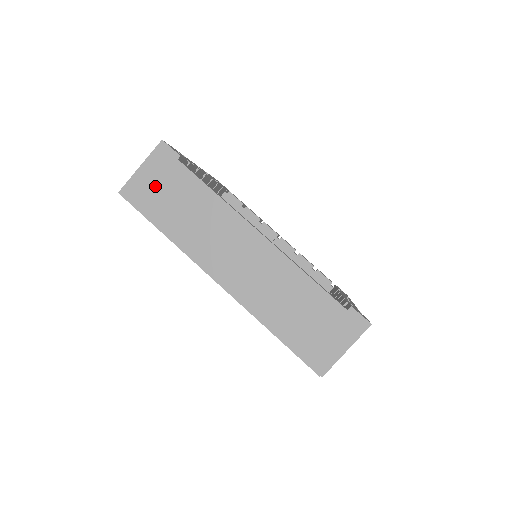
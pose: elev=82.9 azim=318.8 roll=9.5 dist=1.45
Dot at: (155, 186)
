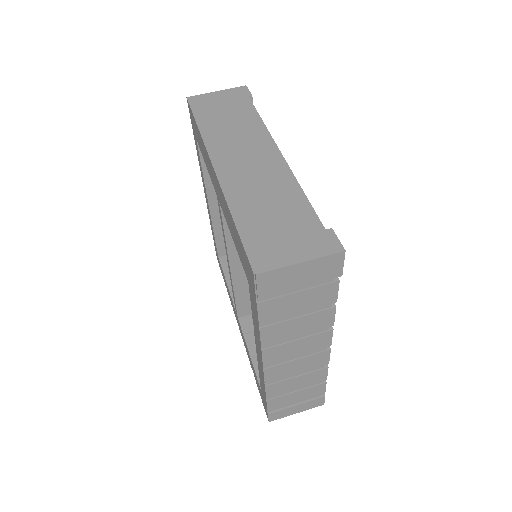
Dot at: (218, 102)
